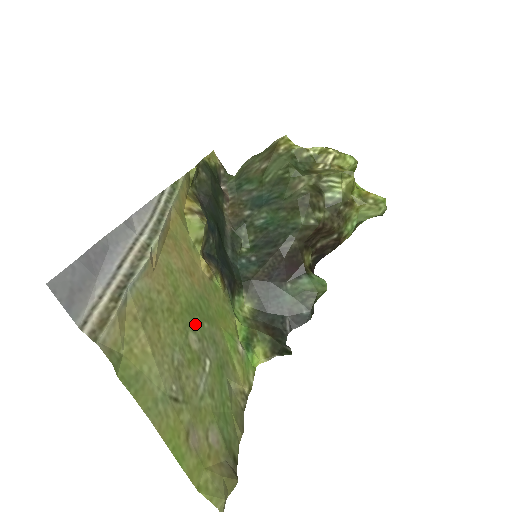
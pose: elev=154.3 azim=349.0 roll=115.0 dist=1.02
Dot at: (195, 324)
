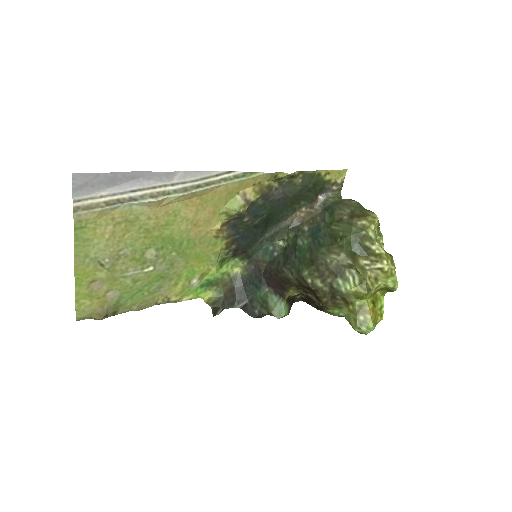
Dot at: (163, 248)
